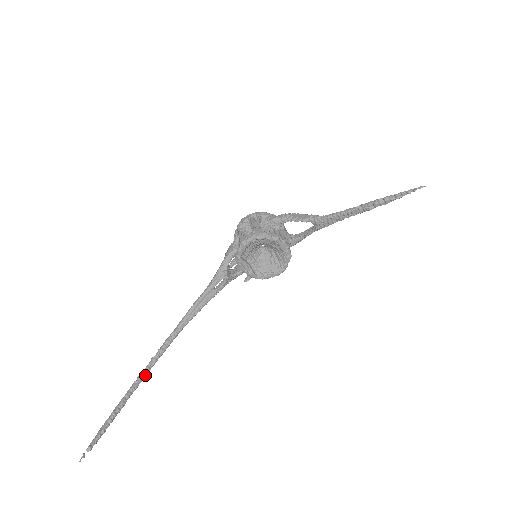
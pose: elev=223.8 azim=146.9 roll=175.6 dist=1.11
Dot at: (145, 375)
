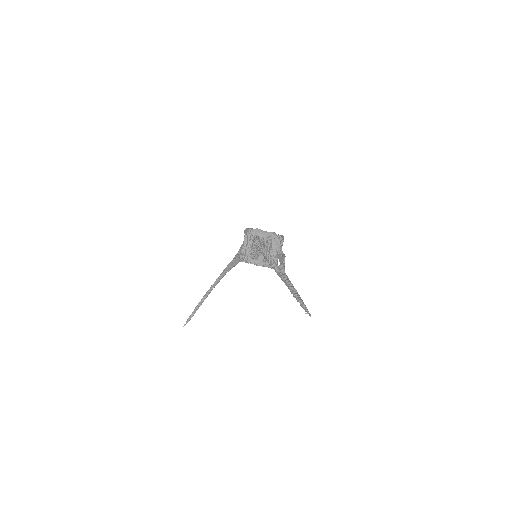
Dot at: occluded
